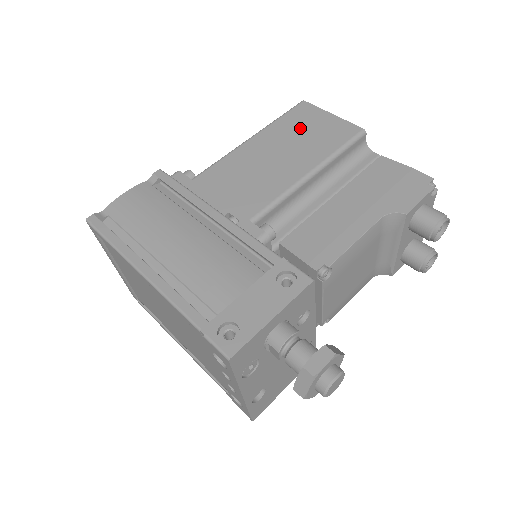
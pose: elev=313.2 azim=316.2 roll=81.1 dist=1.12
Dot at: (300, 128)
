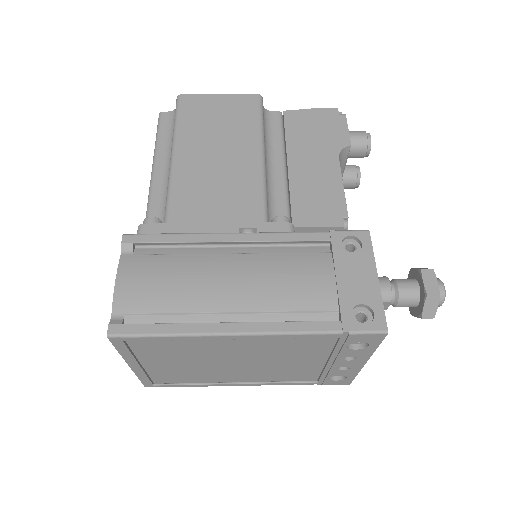
Dot at: (208, 121)
